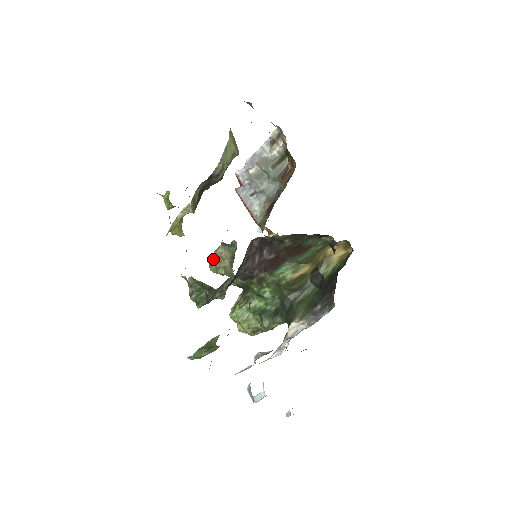
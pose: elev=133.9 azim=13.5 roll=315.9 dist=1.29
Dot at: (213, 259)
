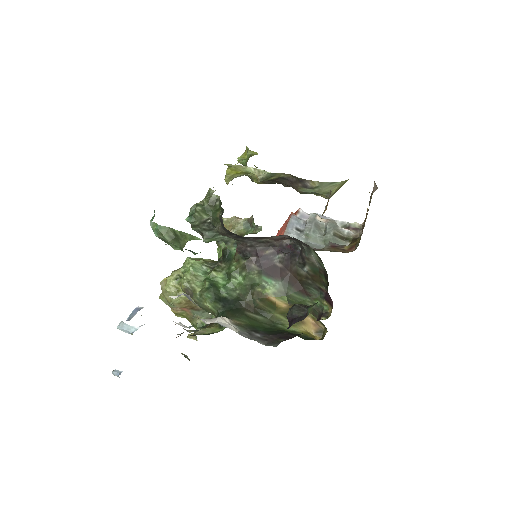
Dot at: (226, 219)
